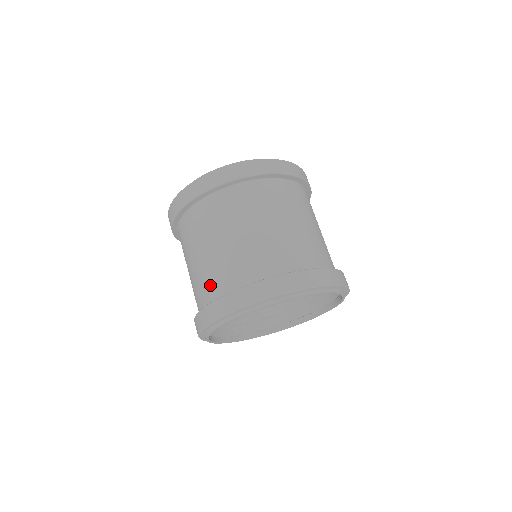
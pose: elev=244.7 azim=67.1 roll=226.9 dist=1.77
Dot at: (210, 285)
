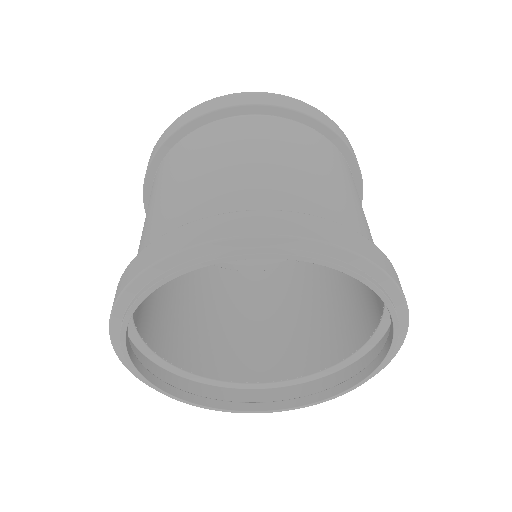
Dot at: (175, 218)
